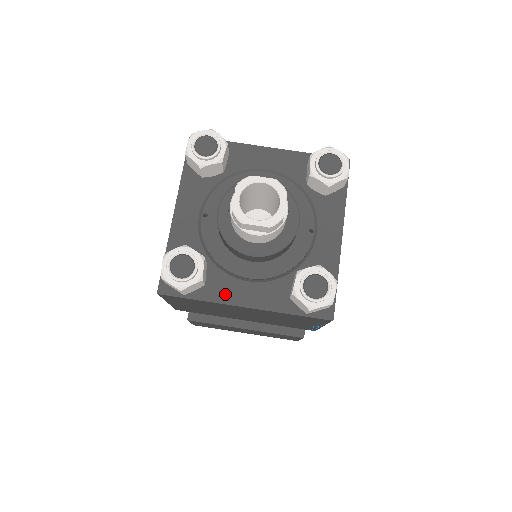
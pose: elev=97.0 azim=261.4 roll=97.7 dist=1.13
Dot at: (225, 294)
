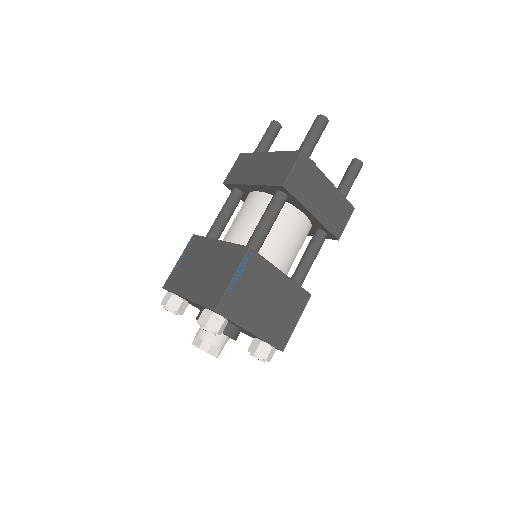
Dot at: (191, 304)
